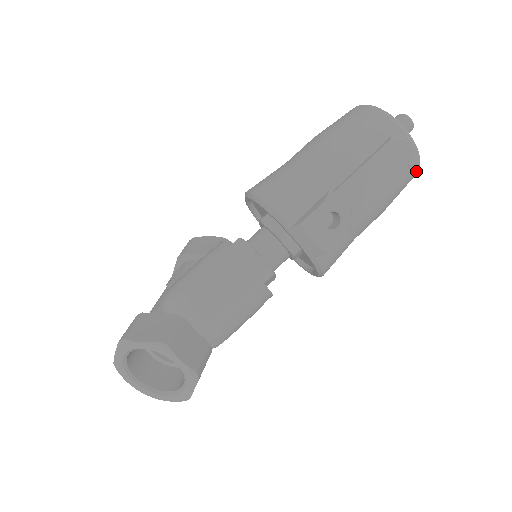
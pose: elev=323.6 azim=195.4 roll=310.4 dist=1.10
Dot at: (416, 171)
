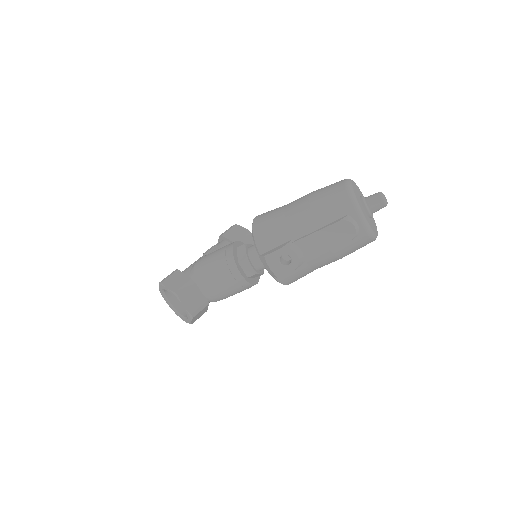
Dot at: (369, 240)
